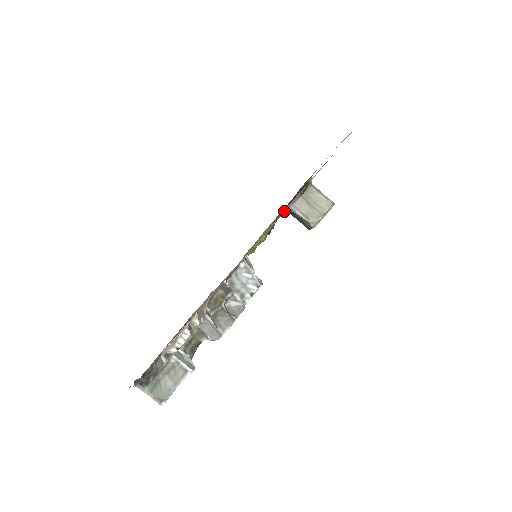
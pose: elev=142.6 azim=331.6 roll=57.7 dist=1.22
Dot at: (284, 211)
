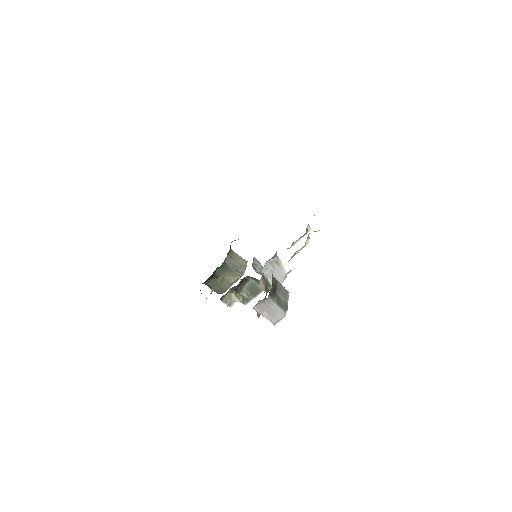
Dot at: occluded
